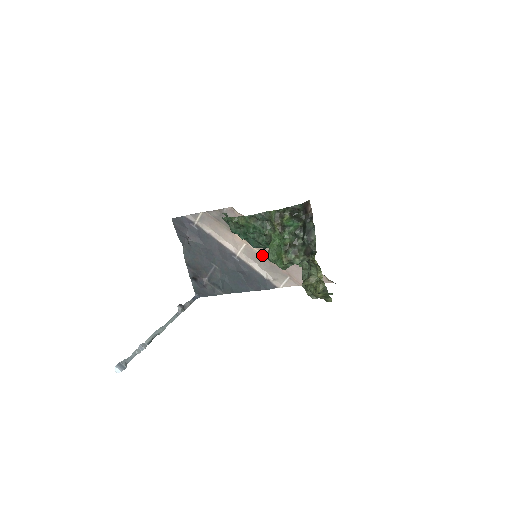
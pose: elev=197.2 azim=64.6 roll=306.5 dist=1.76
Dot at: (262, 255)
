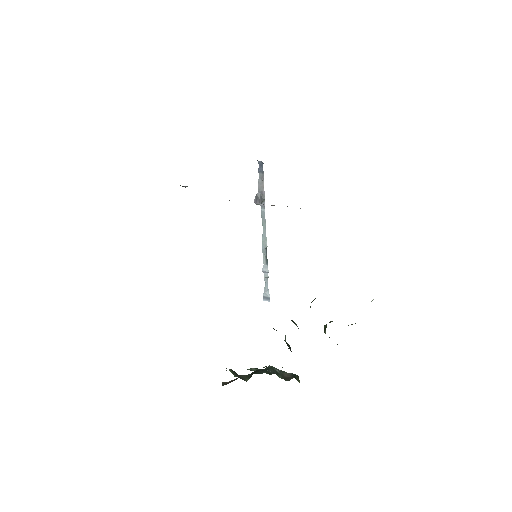
Dot at: occluded
